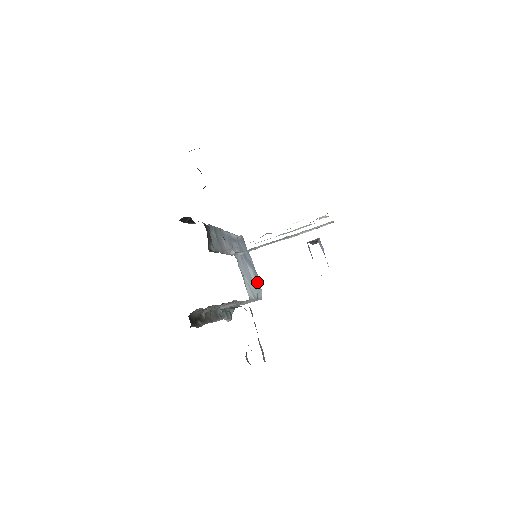
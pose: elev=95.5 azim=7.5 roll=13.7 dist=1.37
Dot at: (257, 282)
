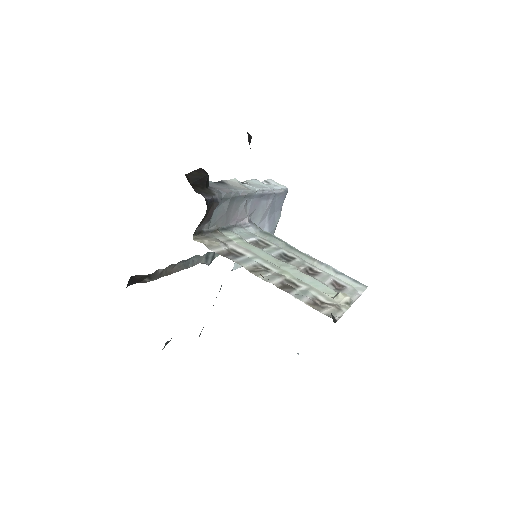
Dot at: occluded
